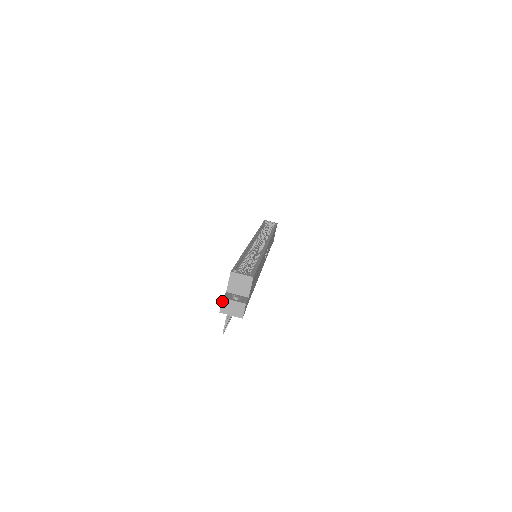
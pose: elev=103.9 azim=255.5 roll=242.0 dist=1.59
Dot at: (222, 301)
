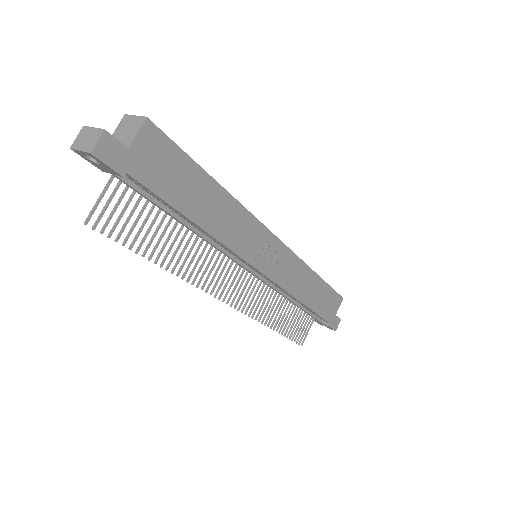
Dot at: (80, 131)
